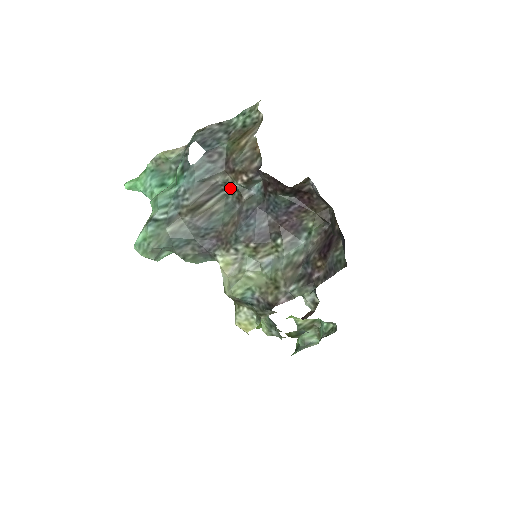
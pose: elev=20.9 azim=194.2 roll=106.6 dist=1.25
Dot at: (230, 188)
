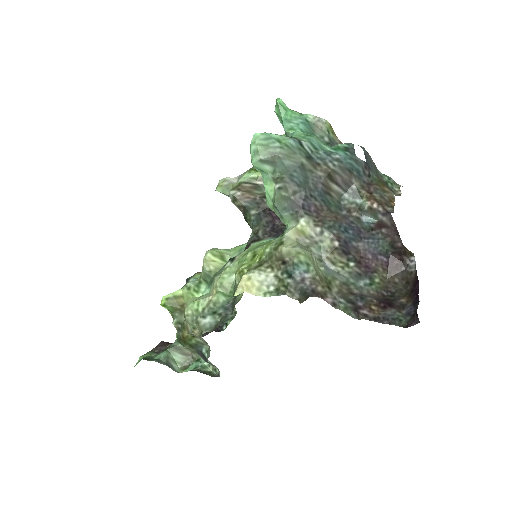
Dot at: (354, 198)
